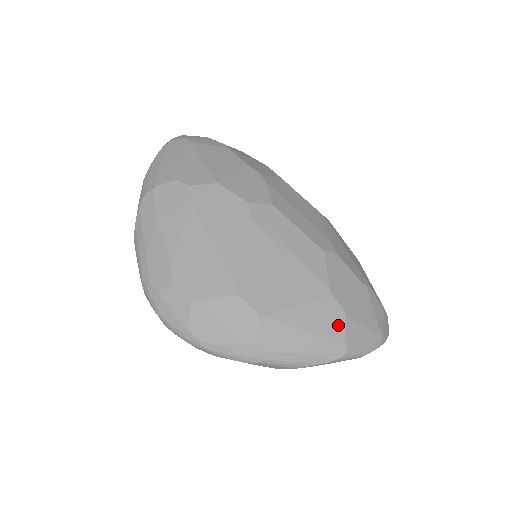
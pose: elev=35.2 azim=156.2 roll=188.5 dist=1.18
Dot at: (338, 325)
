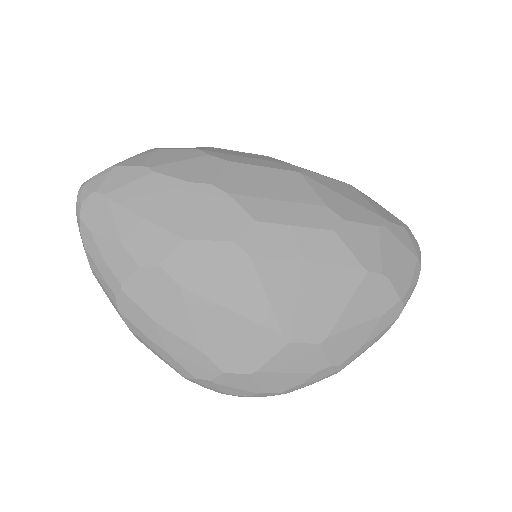
Dot at: (387, 292)
